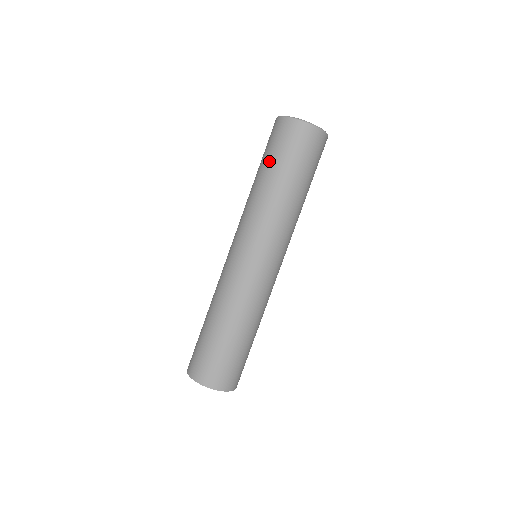
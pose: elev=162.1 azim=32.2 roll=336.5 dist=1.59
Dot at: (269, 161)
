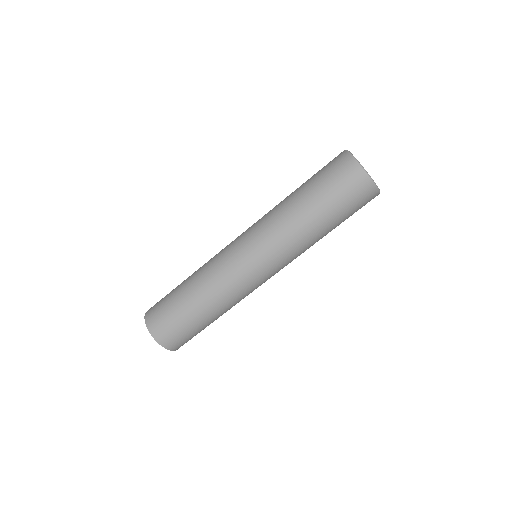
Dot at: (310, 180)
